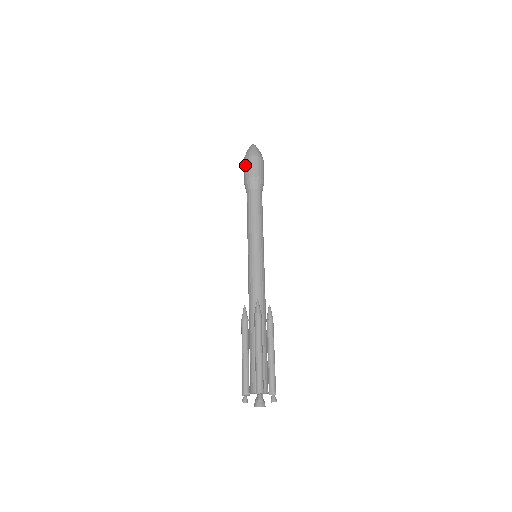
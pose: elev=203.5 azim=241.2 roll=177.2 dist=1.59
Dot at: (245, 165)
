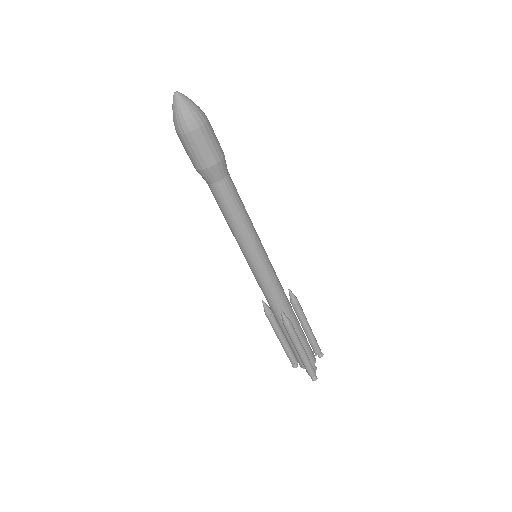
Dot at: (185, 146)
